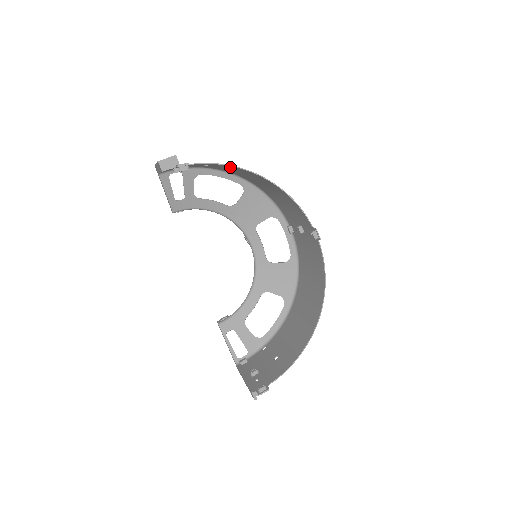
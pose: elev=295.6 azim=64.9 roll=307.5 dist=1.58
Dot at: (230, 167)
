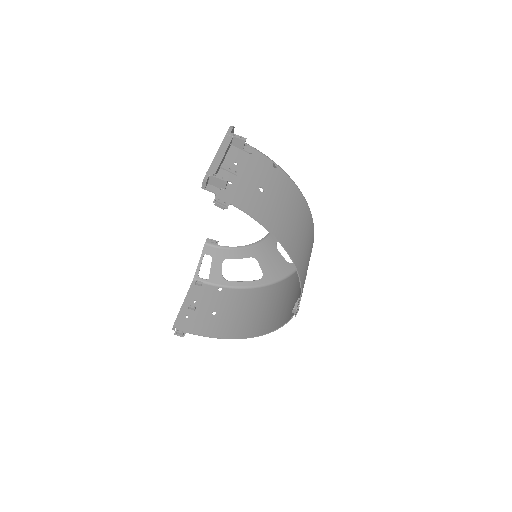
Dot at: (273, 219)
